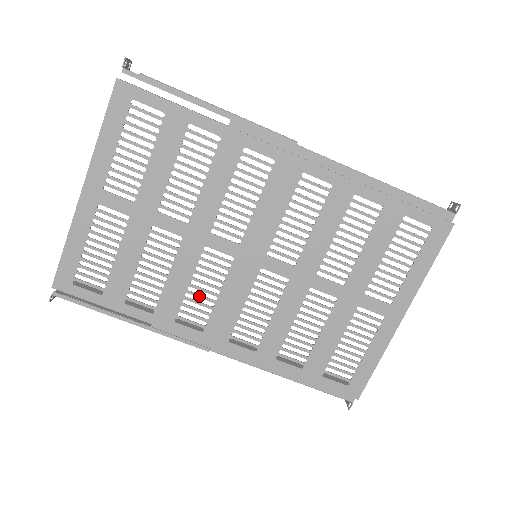
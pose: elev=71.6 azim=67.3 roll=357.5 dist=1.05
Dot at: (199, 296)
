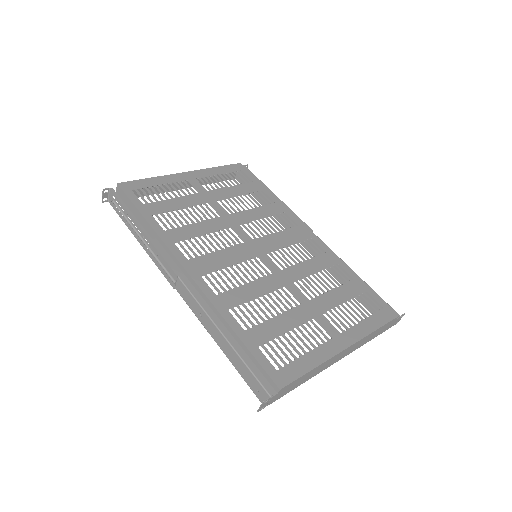
Dot at: (204, 243)
